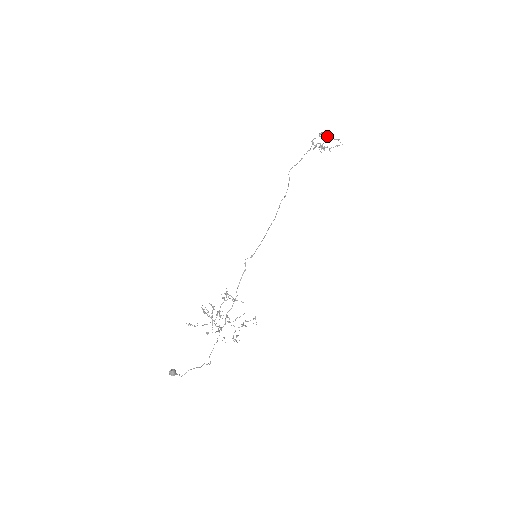
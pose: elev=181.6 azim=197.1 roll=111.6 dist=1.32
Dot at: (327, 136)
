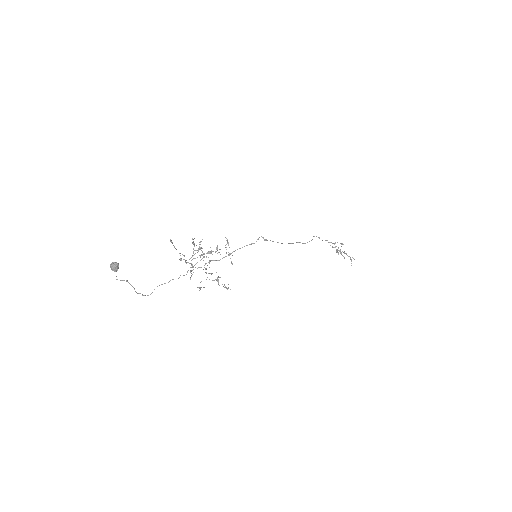
Dot at: occluded
